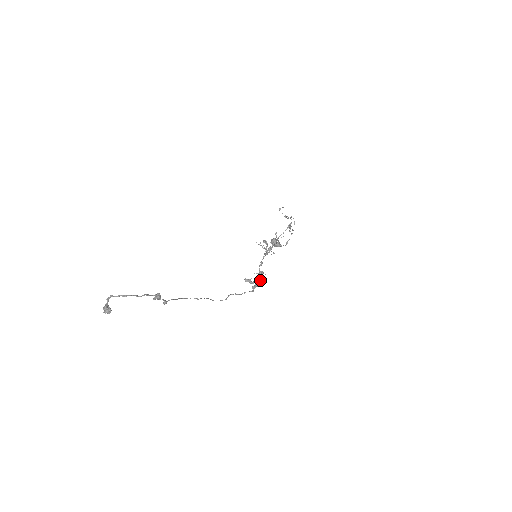
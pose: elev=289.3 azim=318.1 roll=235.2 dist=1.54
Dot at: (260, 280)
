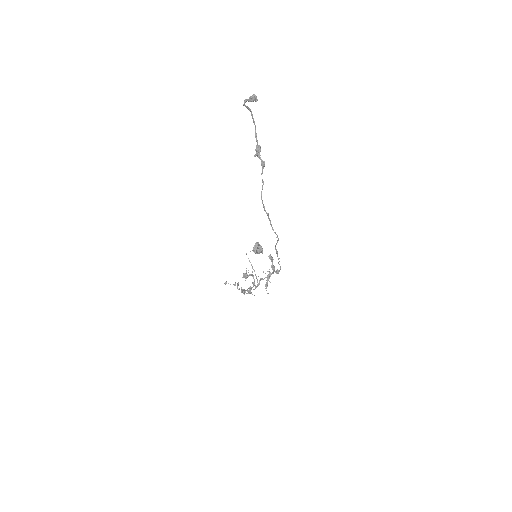
Dot at: occluded
